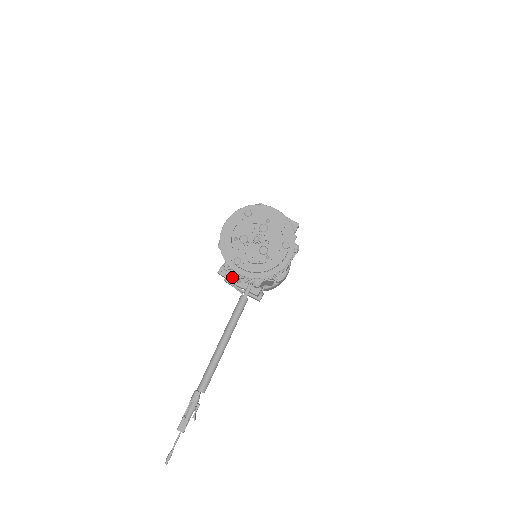
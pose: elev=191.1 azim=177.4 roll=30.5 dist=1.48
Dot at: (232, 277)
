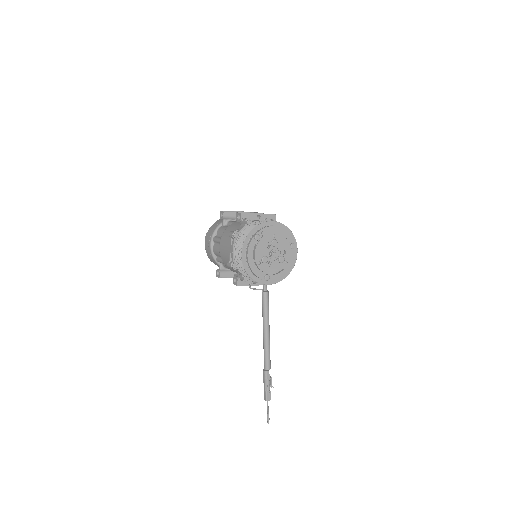
Dot at: (249, 282)
